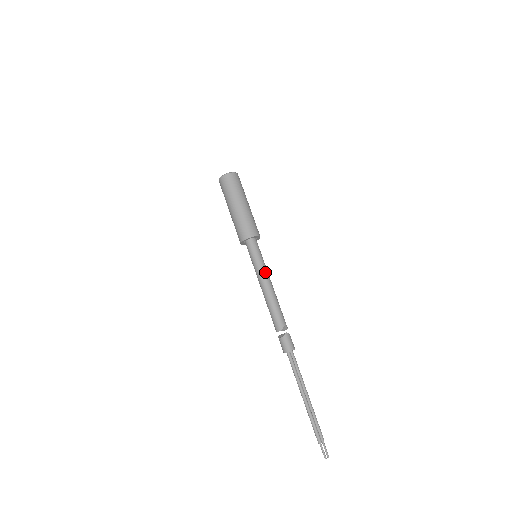
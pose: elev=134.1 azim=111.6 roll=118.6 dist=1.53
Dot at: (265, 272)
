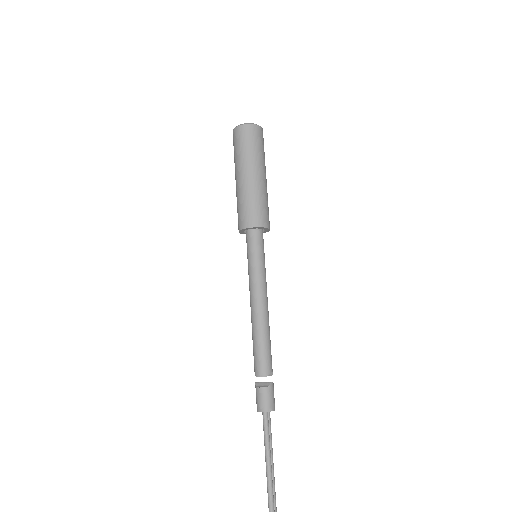
Dot at: (265, 284)
